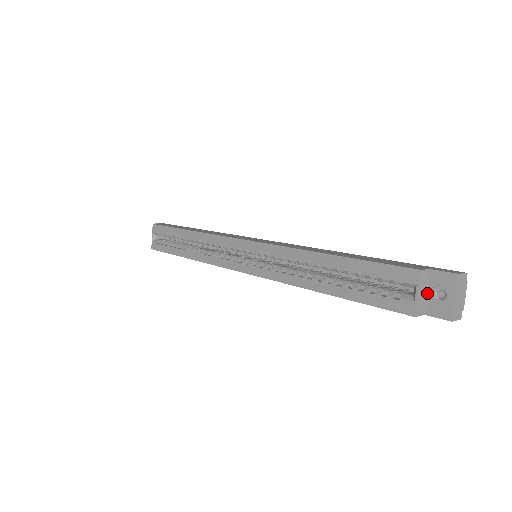
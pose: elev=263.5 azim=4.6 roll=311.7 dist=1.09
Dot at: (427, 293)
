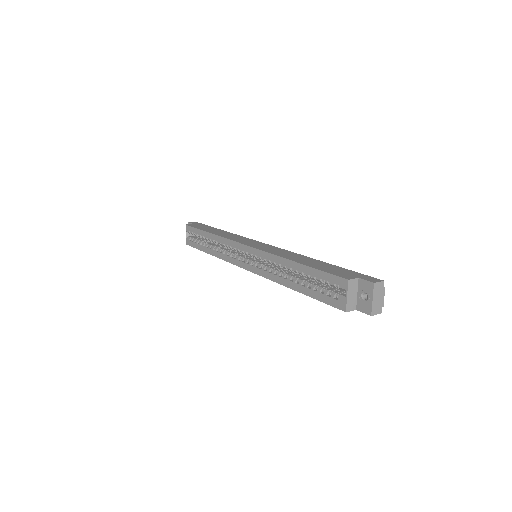
Dot at: (357, 295)
